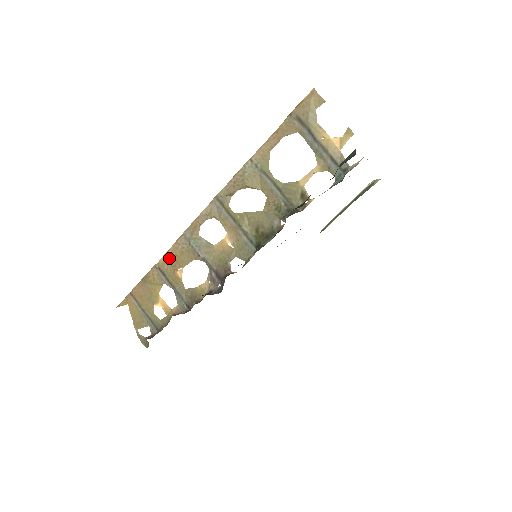
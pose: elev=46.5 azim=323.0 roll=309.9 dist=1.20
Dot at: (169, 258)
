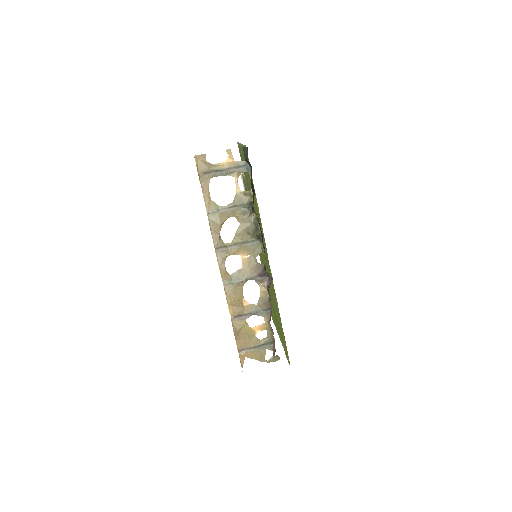
Dot at: (233, 305)
